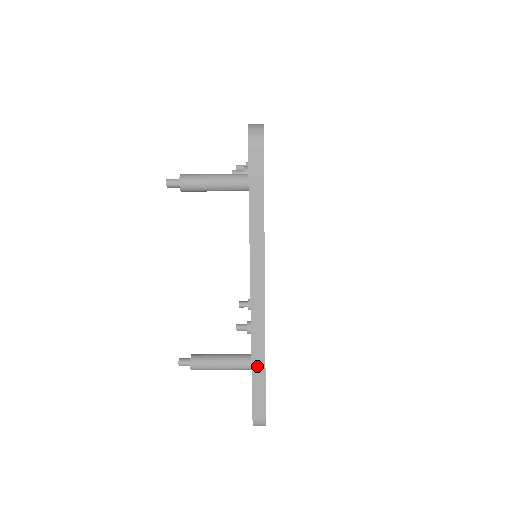
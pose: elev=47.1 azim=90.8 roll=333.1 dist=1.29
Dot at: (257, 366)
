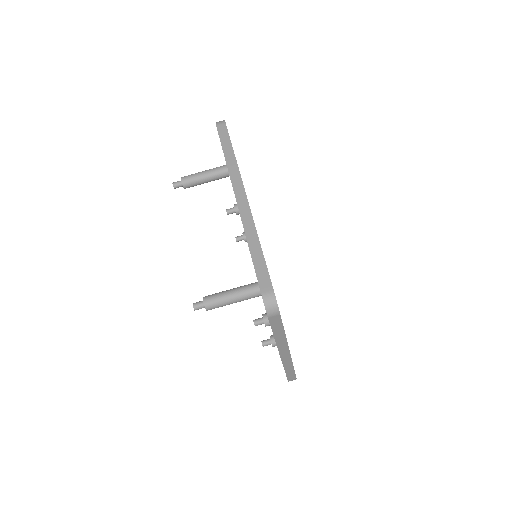
Dot at: (253, 246)
